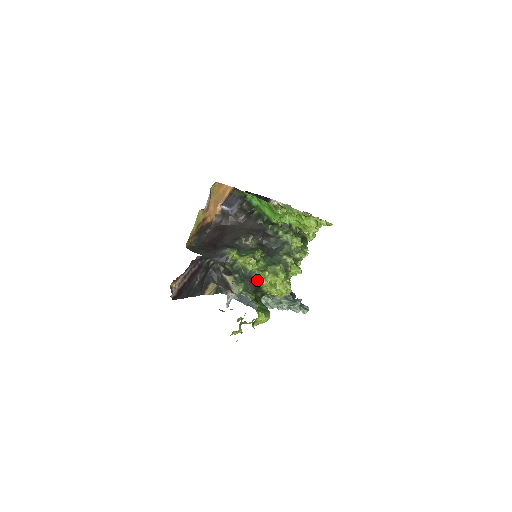
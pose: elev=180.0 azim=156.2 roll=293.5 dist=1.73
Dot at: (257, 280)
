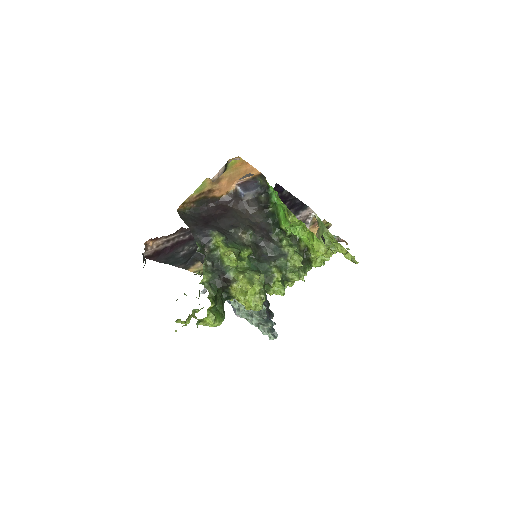
Dot at: (229, 279)
